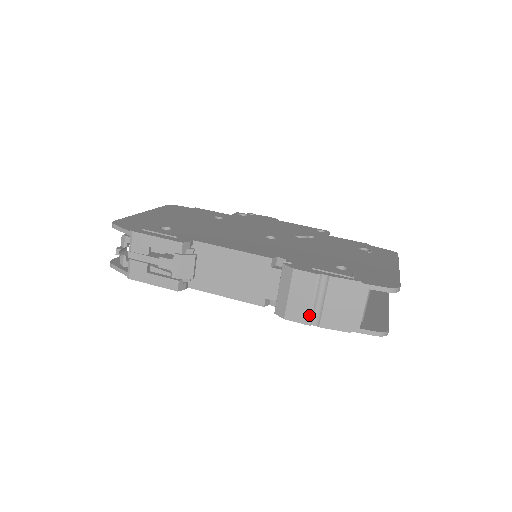
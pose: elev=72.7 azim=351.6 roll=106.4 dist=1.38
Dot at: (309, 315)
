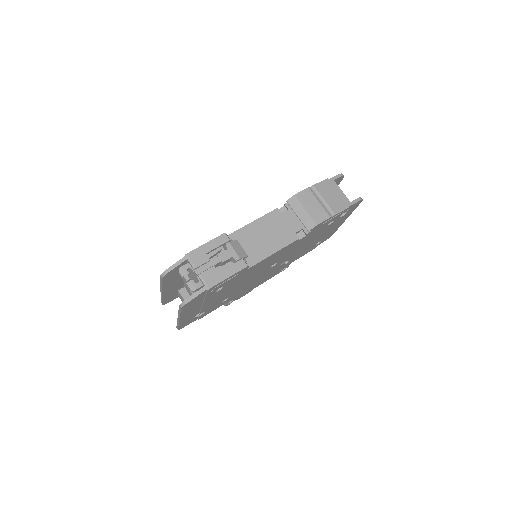
Dot at: (325, 212)
